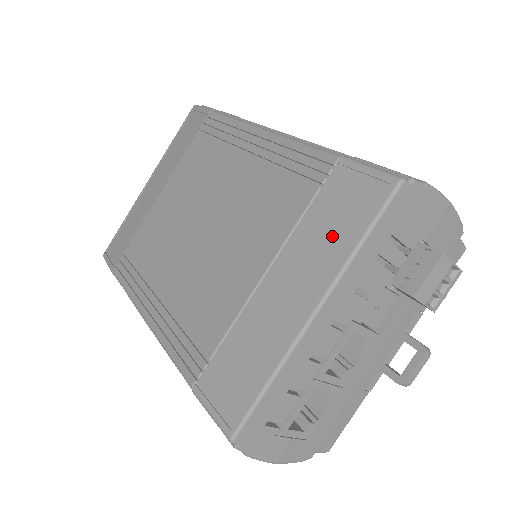
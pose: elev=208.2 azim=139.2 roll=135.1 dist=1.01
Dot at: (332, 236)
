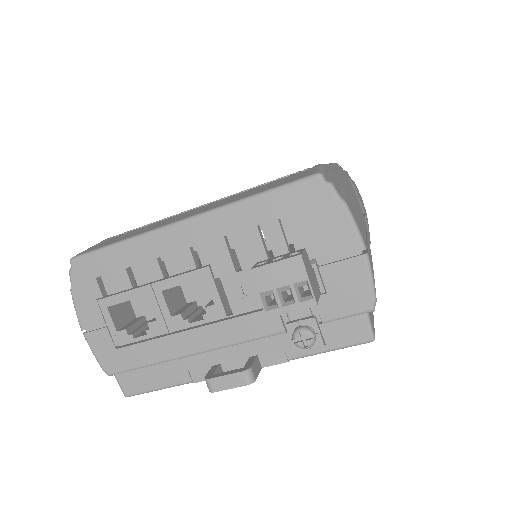
Dot at: (252, 193)
